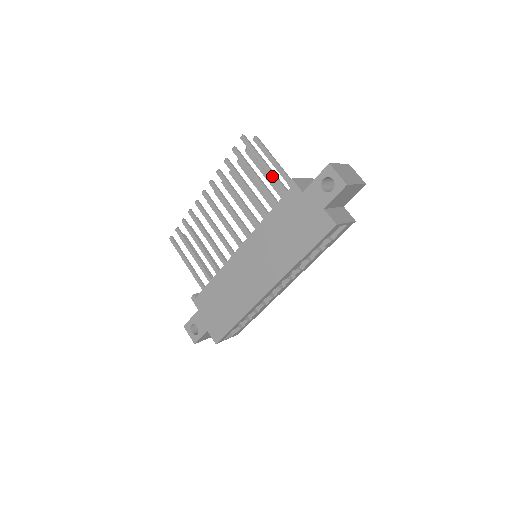
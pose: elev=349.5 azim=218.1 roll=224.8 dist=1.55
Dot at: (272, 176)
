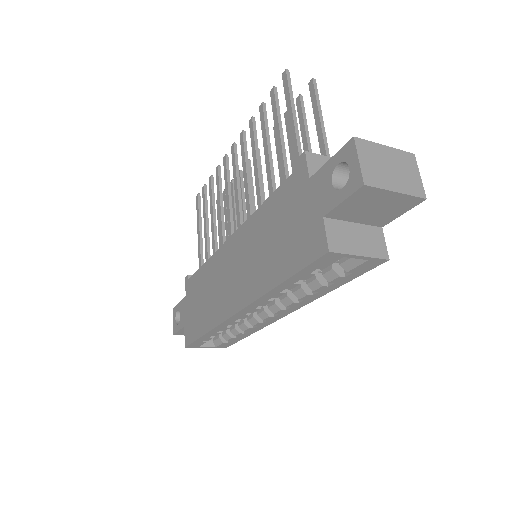
Dot at: (294, 142)
